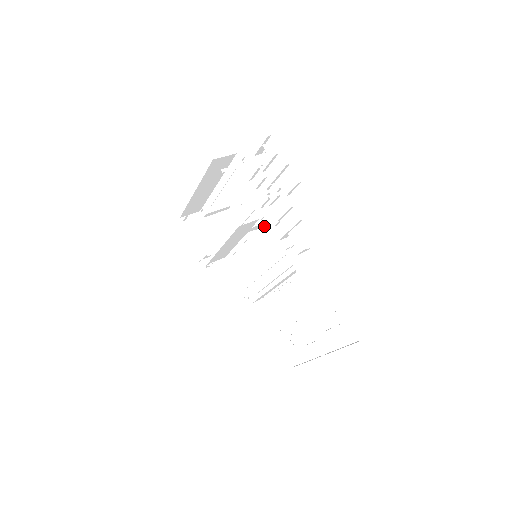
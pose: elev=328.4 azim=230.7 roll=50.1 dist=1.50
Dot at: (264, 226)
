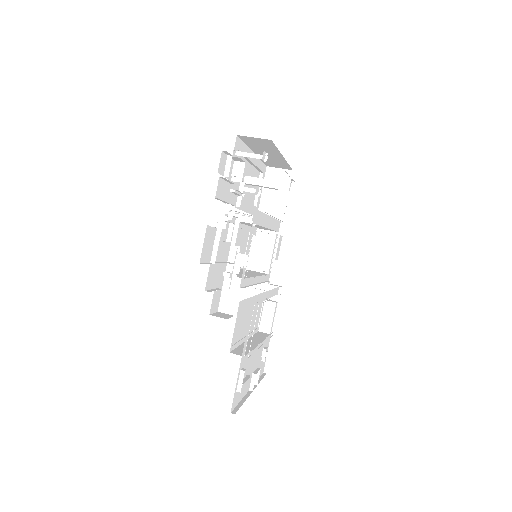
Dot at: occluded
